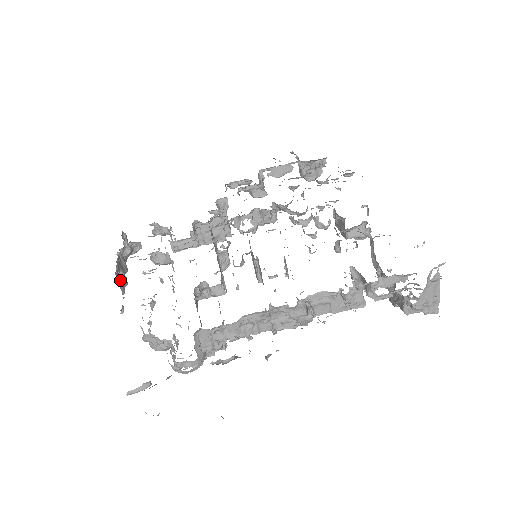
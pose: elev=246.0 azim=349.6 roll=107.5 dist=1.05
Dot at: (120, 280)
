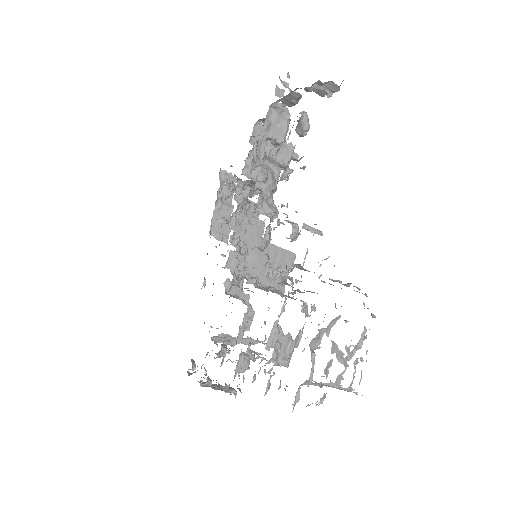
Dot at: (218, 236)
